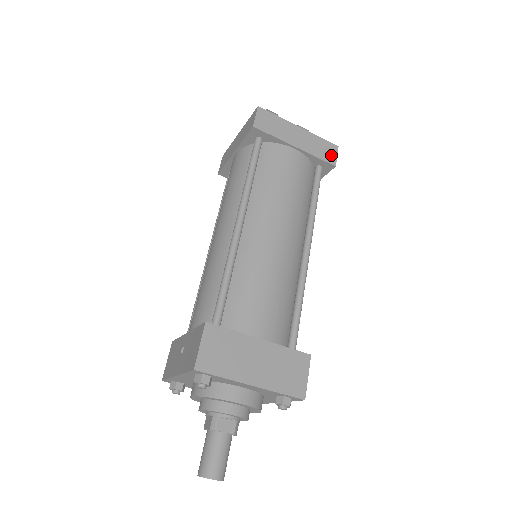
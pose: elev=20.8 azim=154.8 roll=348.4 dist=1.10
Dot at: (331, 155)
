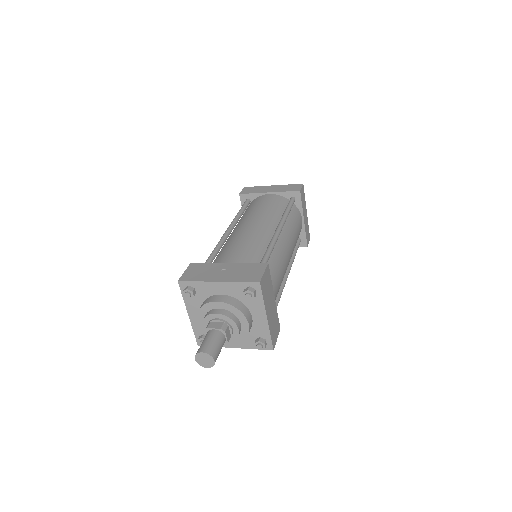
Dot at: (308, 239)
